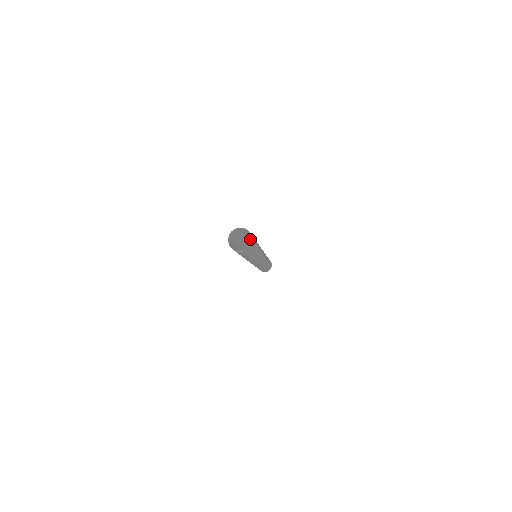
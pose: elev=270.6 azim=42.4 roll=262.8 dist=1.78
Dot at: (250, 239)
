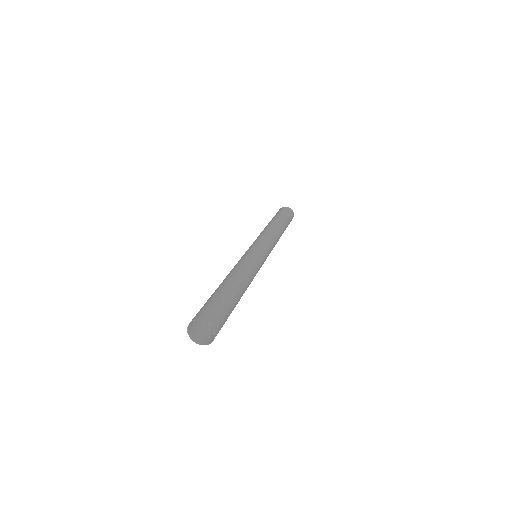
Dot at: (238, 277)
